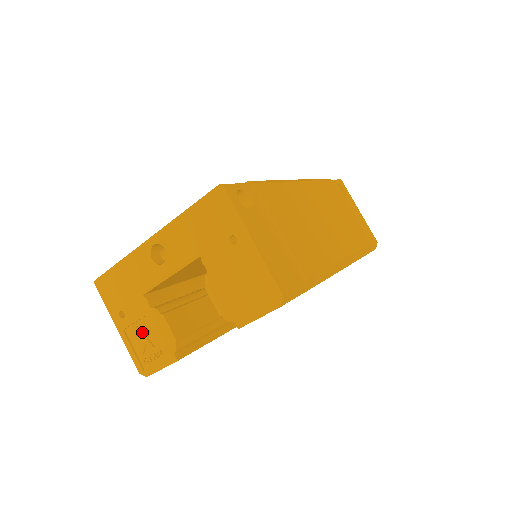
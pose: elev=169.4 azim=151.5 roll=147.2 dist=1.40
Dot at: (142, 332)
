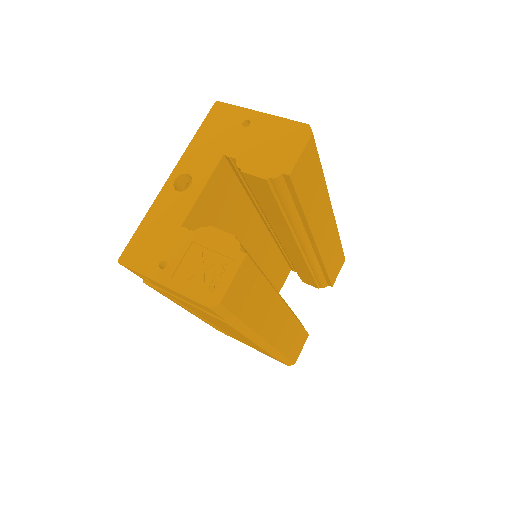
Dot at: (194, 263)
